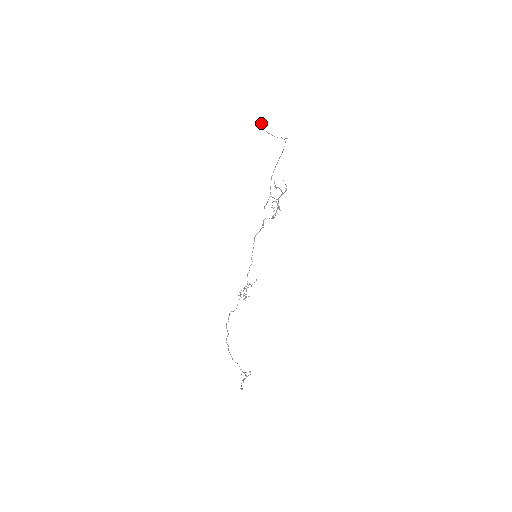
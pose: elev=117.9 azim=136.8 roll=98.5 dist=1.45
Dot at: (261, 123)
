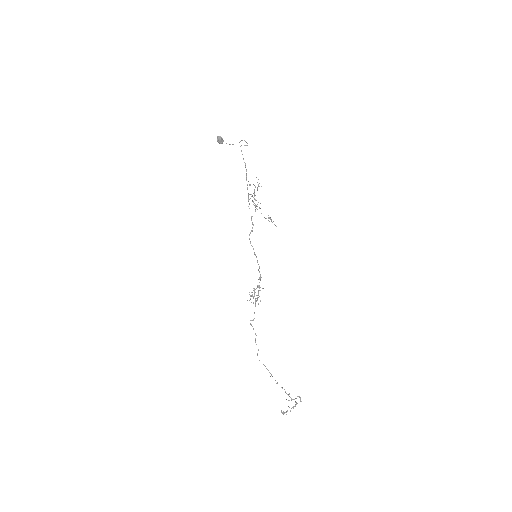
Dot at: (217, 138)
